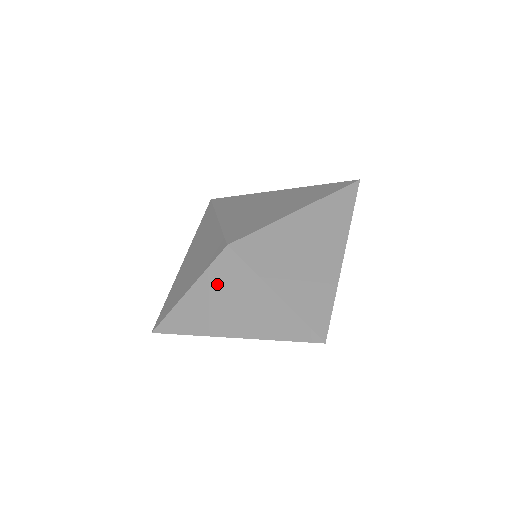
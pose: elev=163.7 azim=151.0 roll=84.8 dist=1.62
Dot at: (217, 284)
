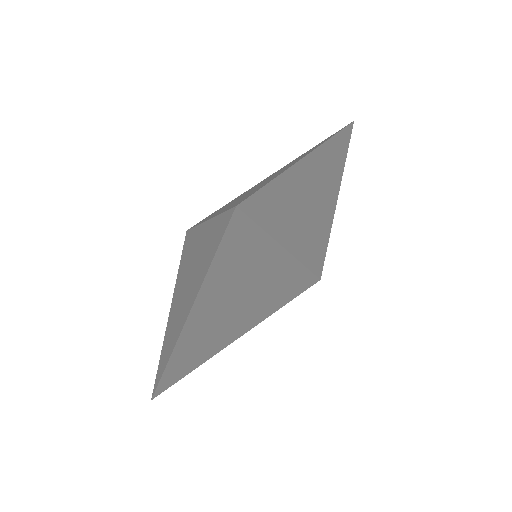
Dot at: (181, 277)
